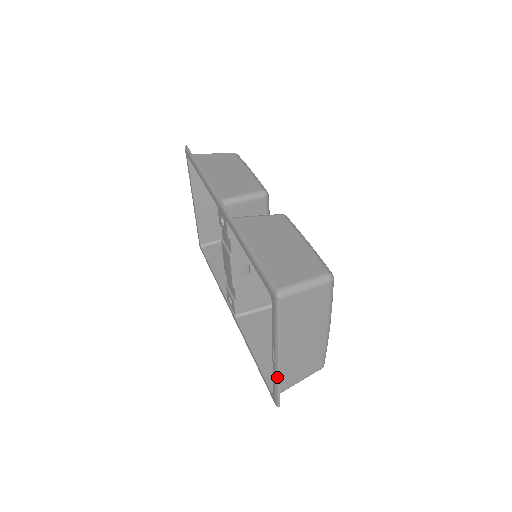
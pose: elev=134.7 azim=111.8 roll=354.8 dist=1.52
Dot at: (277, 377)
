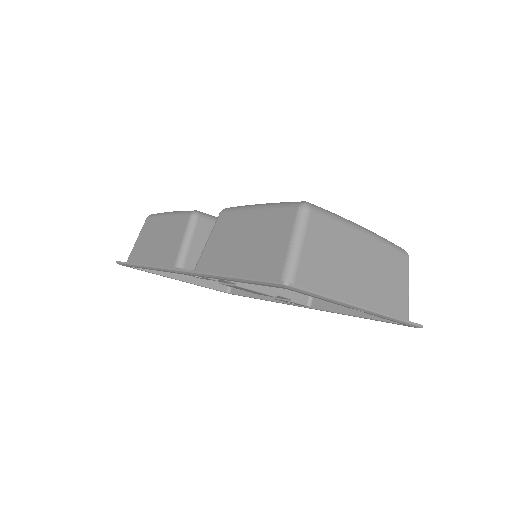
Dot at: (386, 317)
